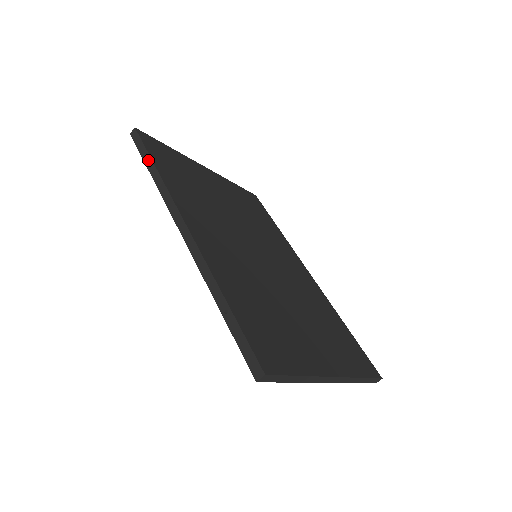
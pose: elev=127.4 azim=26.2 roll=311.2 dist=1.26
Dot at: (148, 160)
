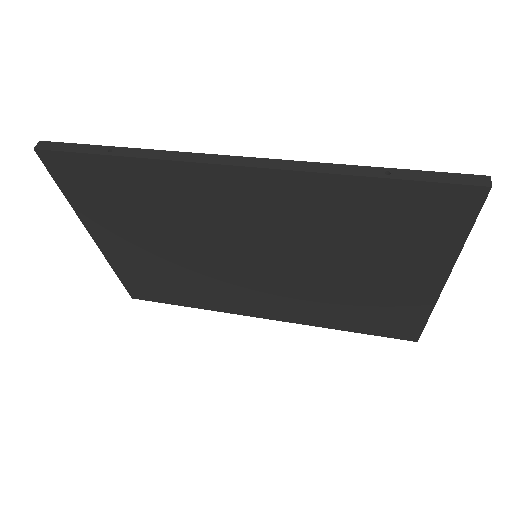
Dot at: (104, 149)
